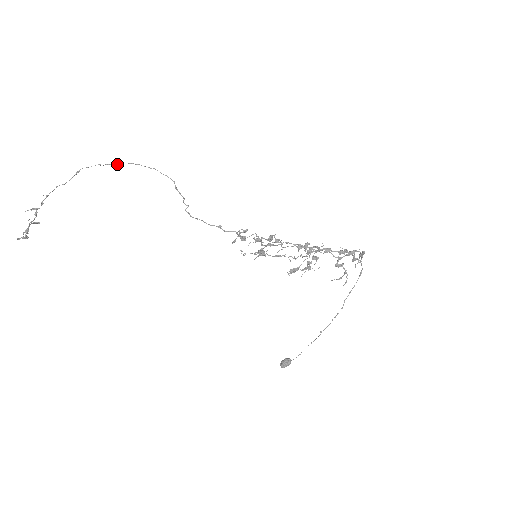
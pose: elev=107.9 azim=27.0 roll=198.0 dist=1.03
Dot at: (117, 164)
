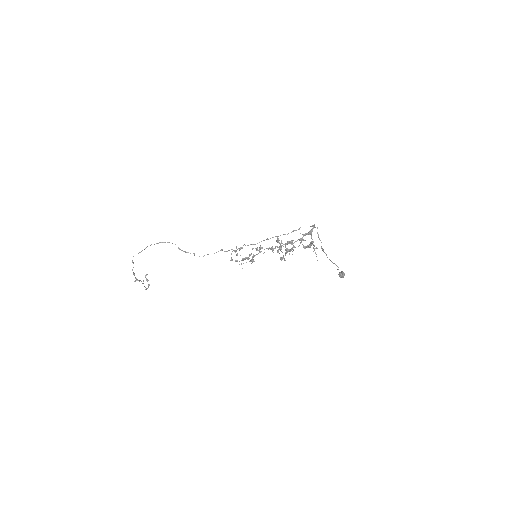
Dot at: (142, 250)
